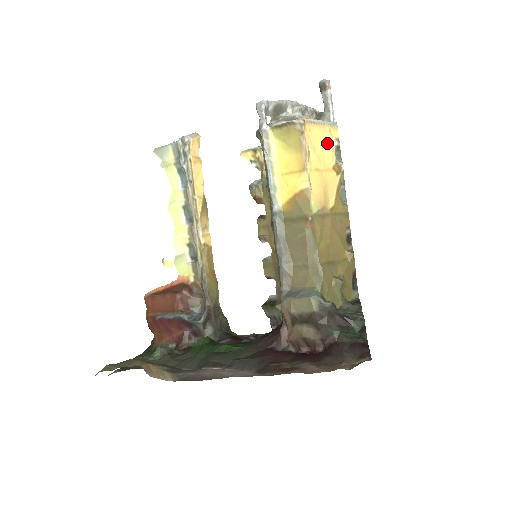
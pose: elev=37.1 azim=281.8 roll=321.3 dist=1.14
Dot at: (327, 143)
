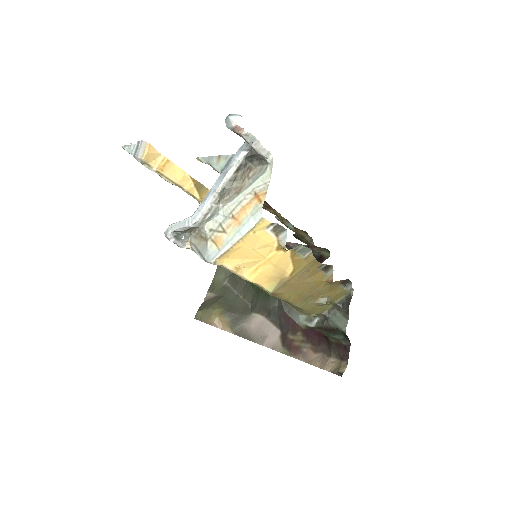
Dot at: (257, 243)
